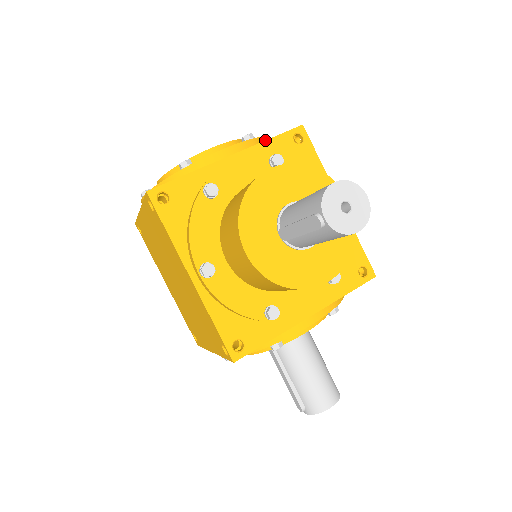
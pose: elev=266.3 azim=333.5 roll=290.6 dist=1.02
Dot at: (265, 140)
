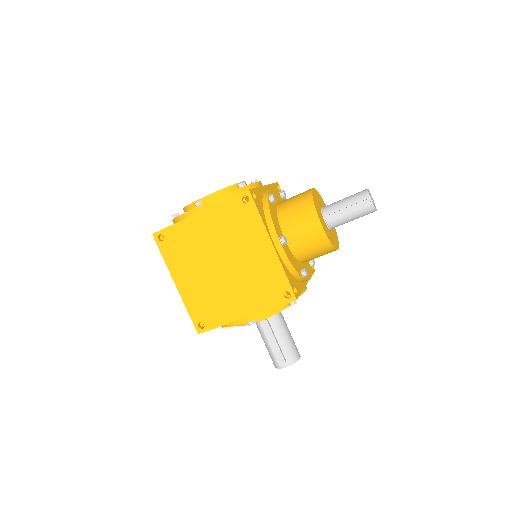
Dot at: occluded
